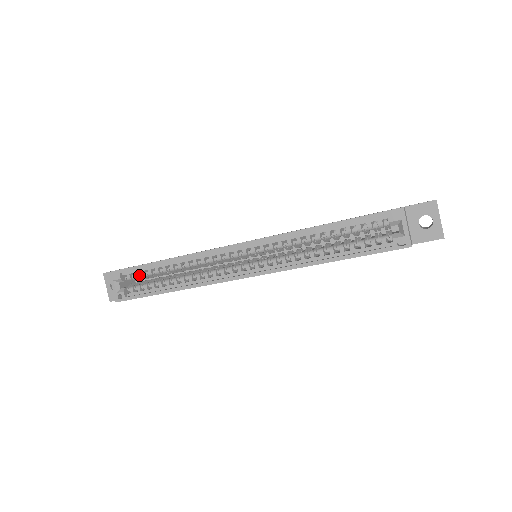
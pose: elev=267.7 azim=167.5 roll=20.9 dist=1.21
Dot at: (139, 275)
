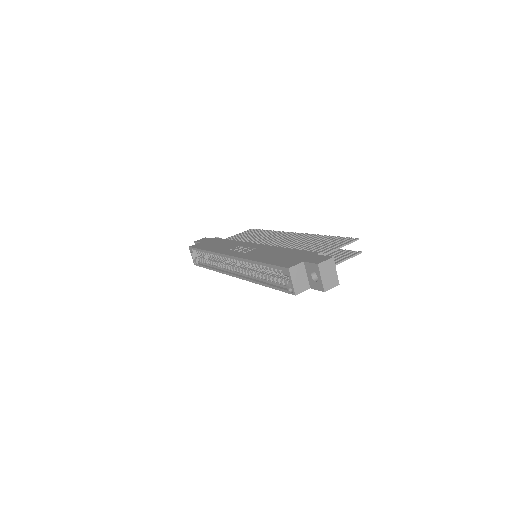
Dot at: (201, 253)
